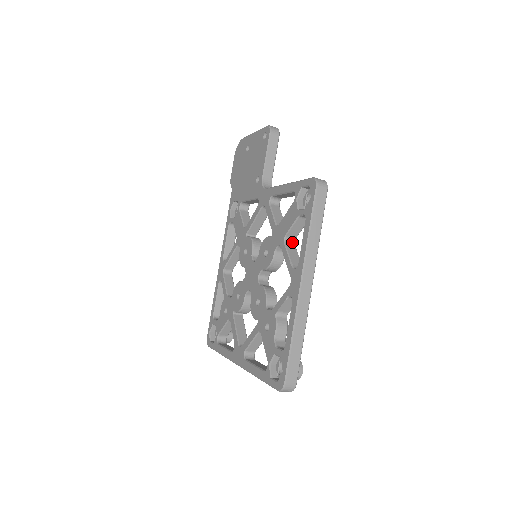
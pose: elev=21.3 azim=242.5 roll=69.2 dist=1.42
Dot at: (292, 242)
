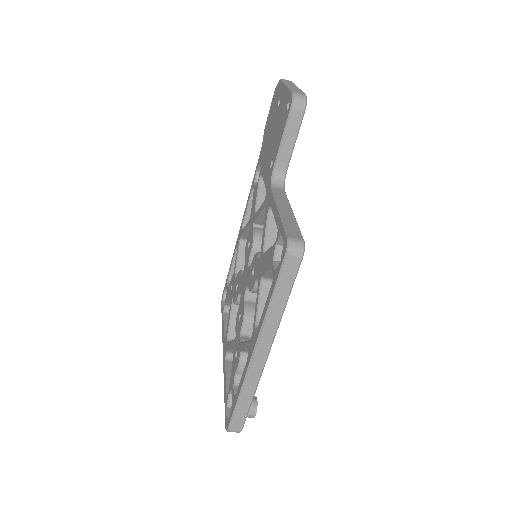
Dot at: (271, 282)
